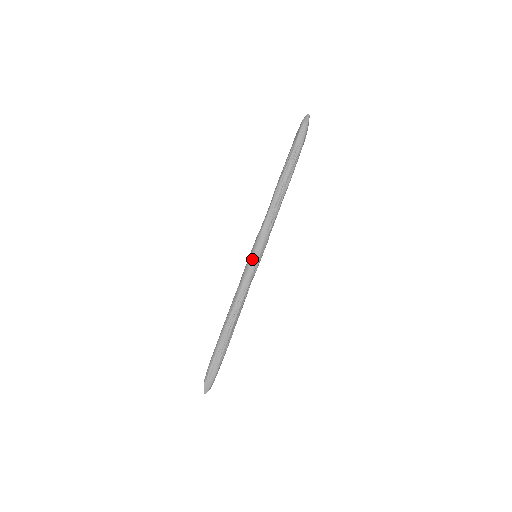
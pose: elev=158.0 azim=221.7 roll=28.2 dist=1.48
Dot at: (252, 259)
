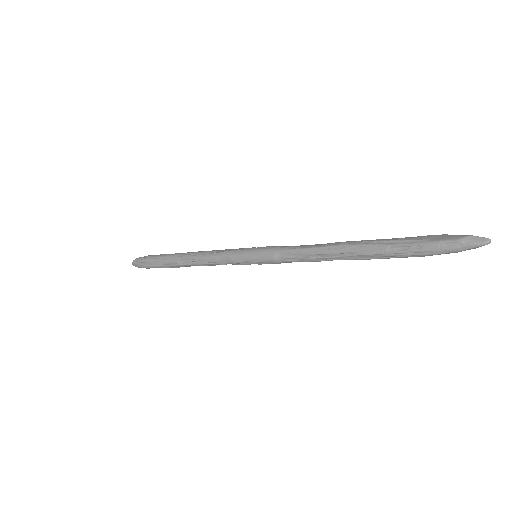
Dot at: (246, 255)
